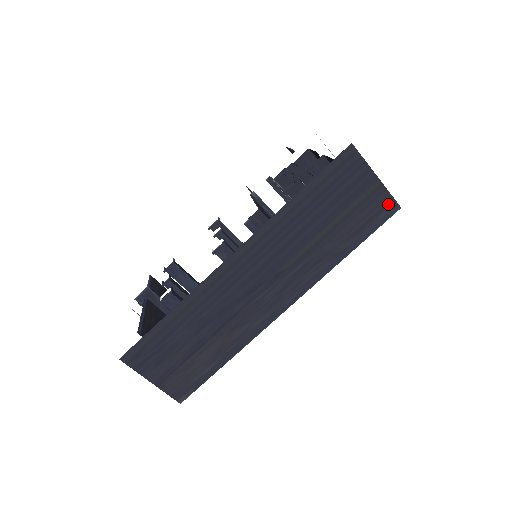
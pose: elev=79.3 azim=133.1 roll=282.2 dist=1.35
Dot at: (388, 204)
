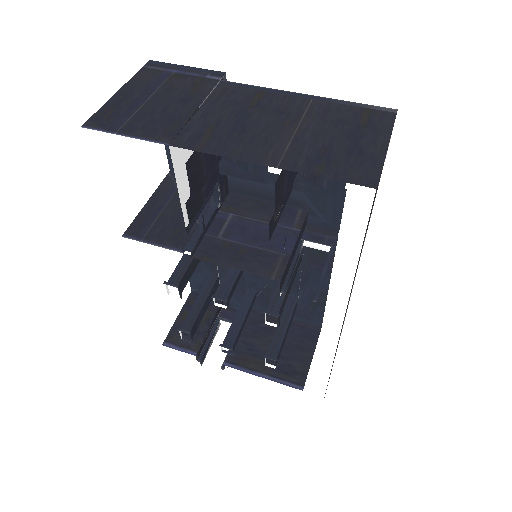
Dot at: (392, 130)
